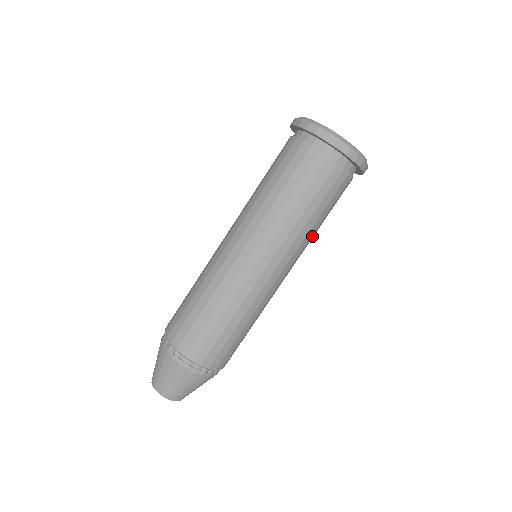
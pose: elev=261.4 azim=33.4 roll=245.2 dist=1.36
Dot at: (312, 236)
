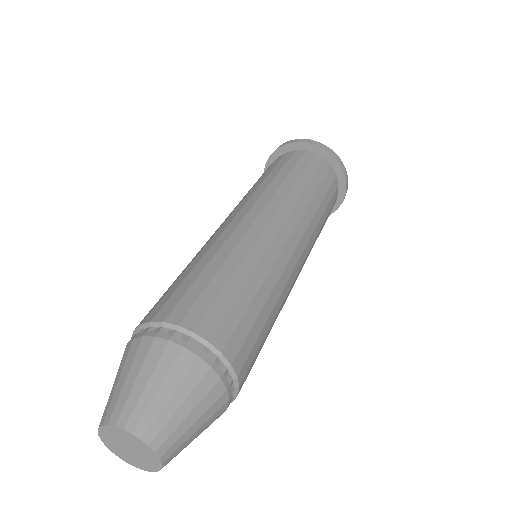
Dot at: occluded
